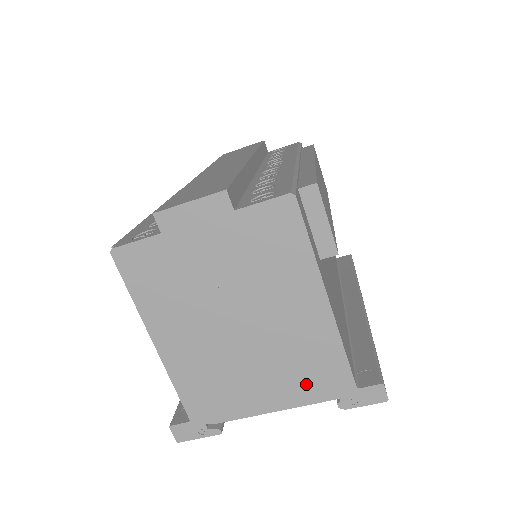
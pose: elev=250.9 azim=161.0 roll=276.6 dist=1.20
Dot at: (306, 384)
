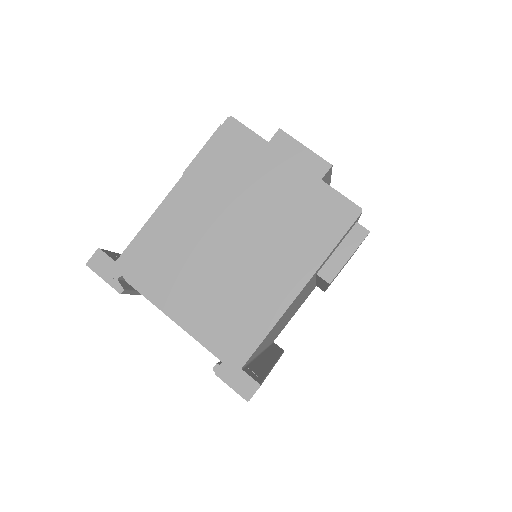
Dot at: (217, 326)
